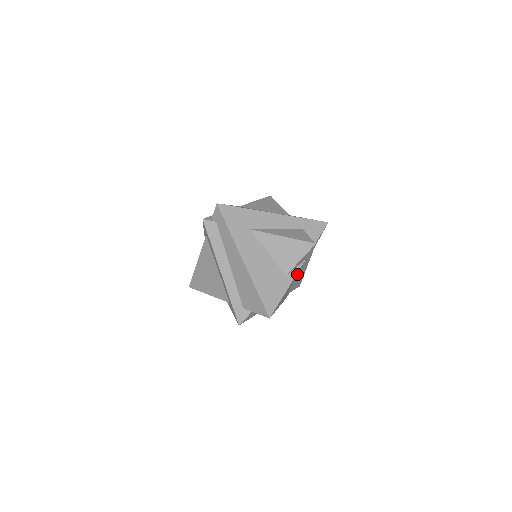
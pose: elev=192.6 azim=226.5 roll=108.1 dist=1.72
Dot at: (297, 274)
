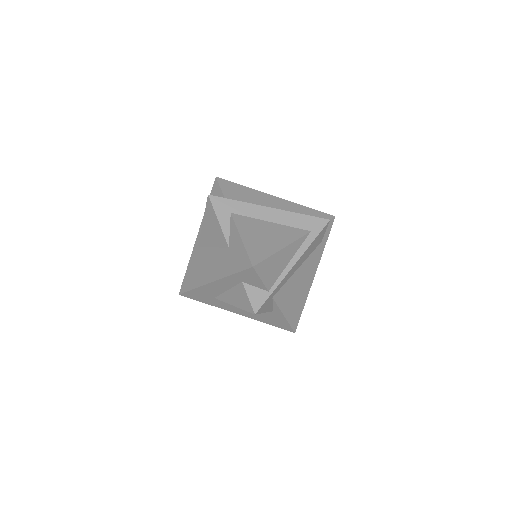
Dot at: (287, 286)
